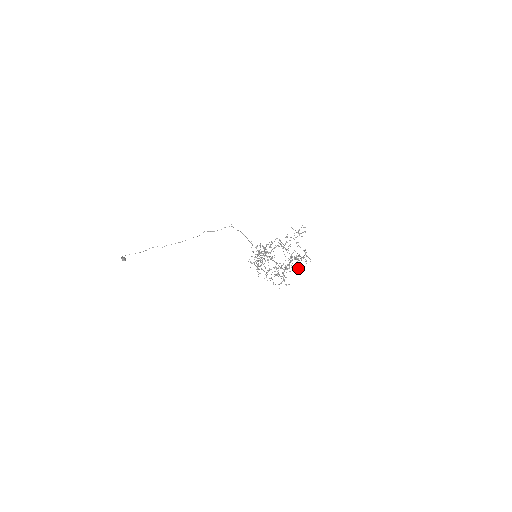
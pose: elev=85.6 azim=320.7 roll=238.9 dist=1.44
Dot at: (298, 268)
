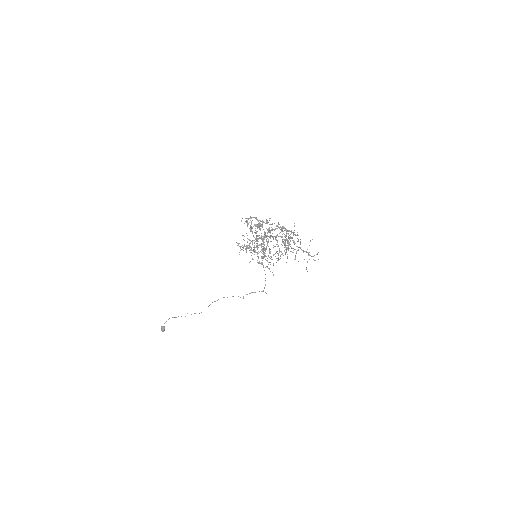
Dot at: occluded
